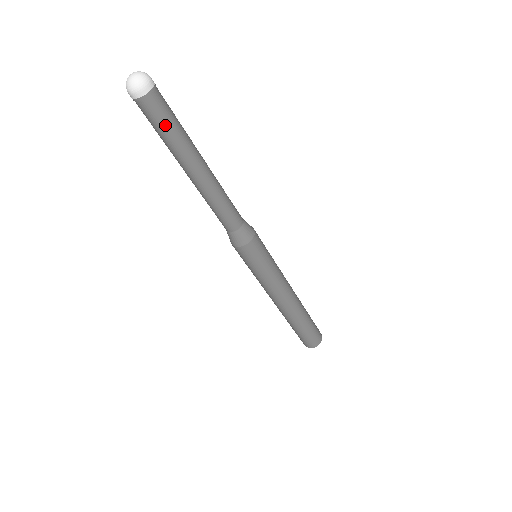
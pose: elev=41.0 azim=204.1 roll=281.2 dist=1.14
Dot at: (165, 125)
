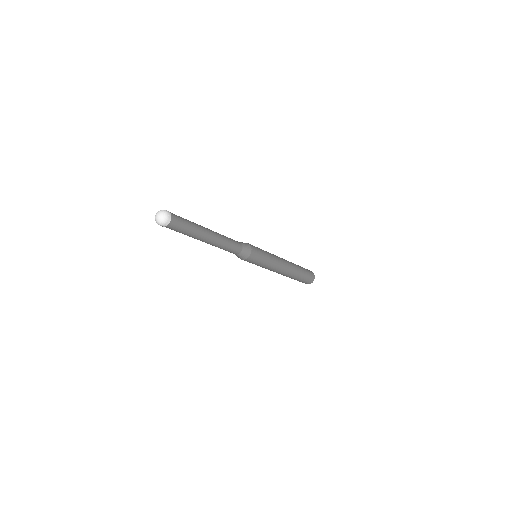
Dot at: (184, 228)
